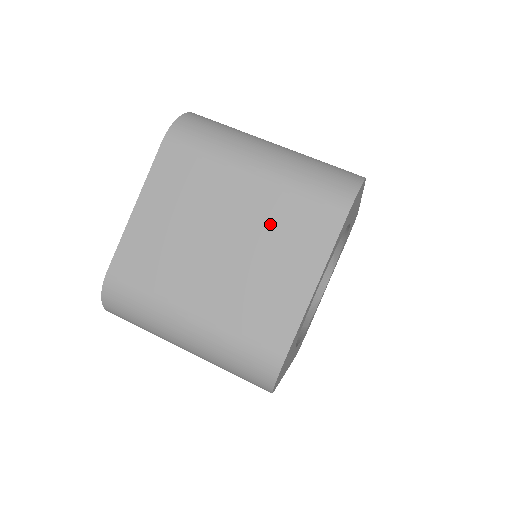
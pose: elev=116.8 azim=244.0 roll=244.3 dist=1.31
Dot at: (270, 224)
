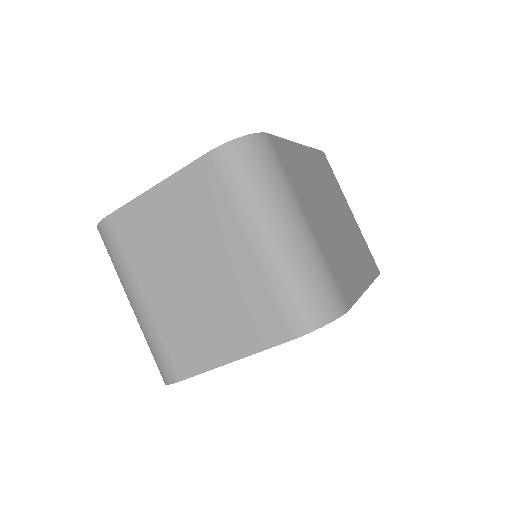
Dot at: (236, 292)
